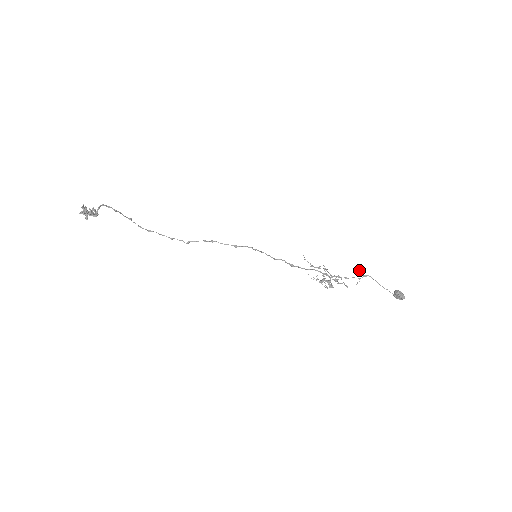
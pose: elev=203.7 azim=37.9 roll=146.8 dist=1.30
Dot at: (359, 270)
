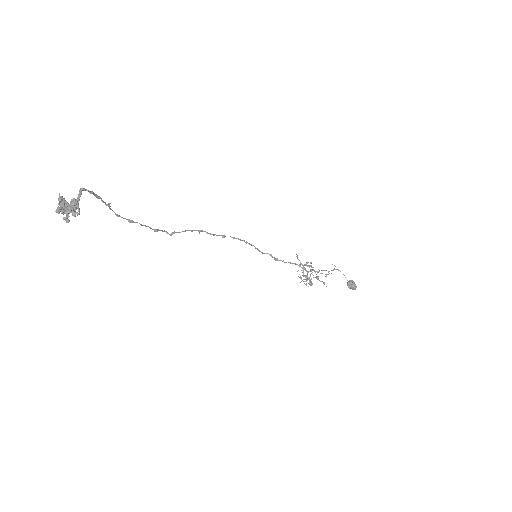
Dot at: occluded
